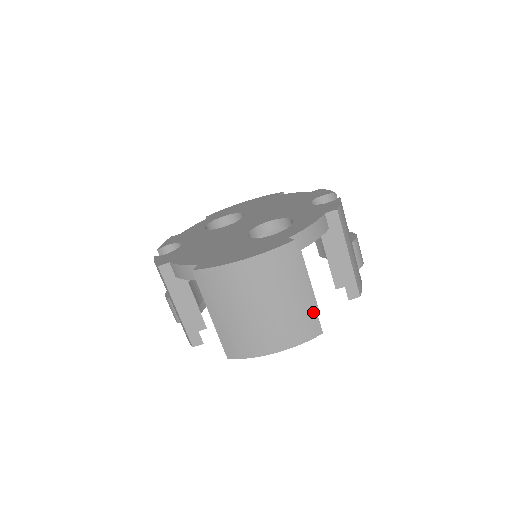
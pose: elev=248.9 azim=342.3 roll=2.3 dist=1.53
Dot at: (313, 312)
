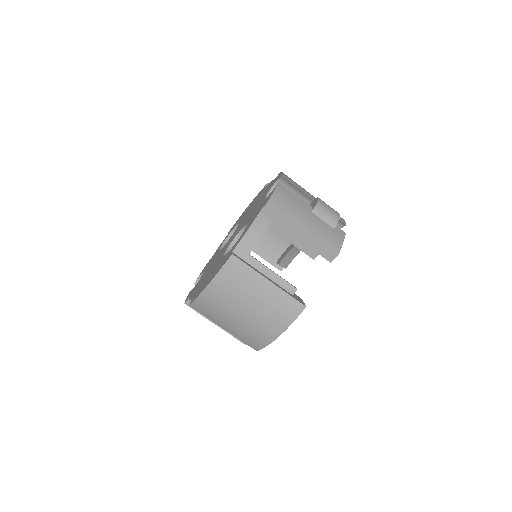
Dot at: (285, 296)
